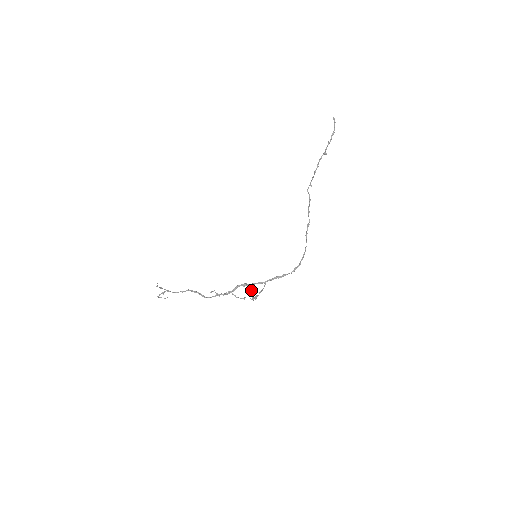
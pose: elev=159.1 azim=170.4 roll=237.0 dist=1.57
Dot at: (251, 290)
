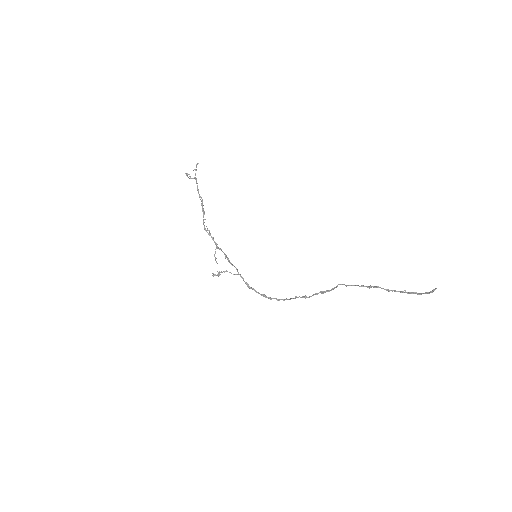
Dot at: (218, 272)
